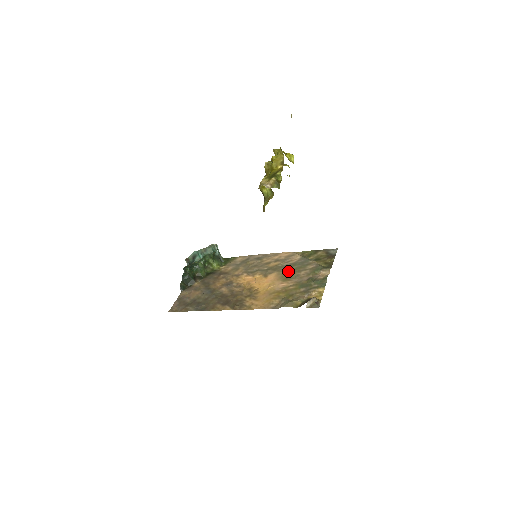
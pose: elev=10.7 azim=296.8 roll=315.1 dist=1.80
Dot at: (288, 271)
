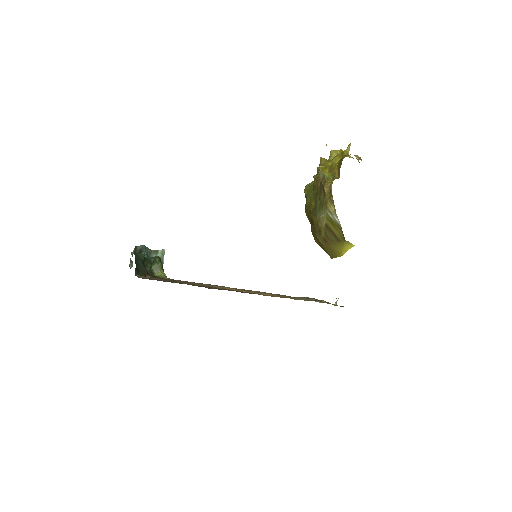
Dot at: occluded
